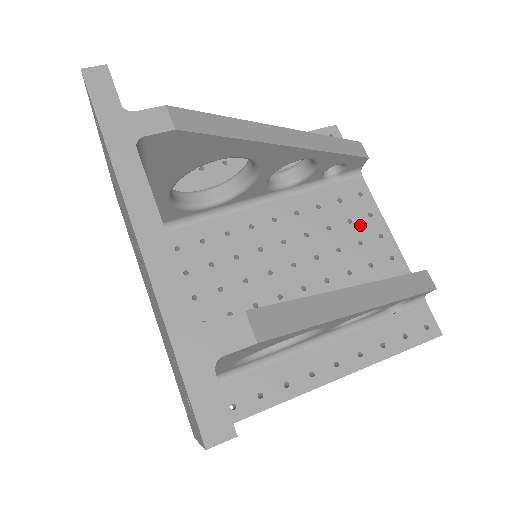
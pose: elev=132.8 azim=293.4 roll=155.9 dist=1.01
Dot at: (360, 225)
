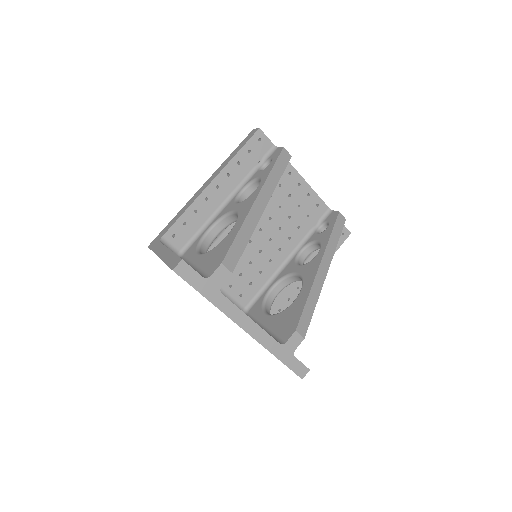
Dot at: (296, 195)
